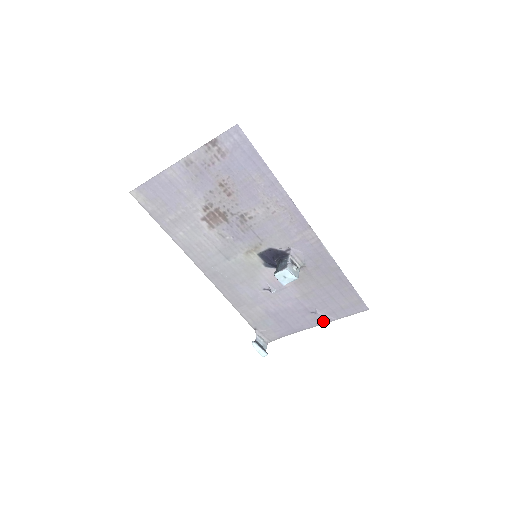
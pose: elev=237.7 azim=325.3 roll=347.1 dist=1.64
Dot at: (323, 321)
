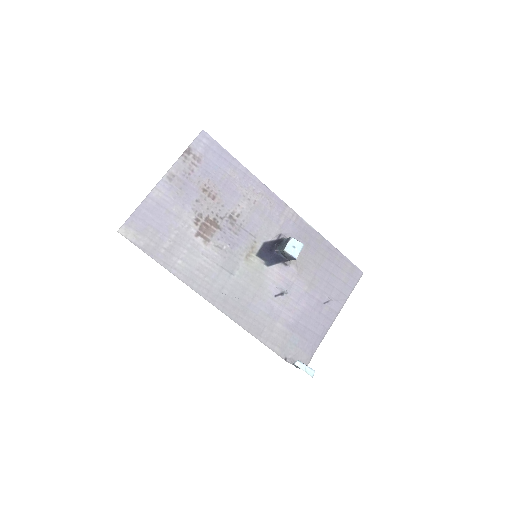
Dot at: (337, 309)
